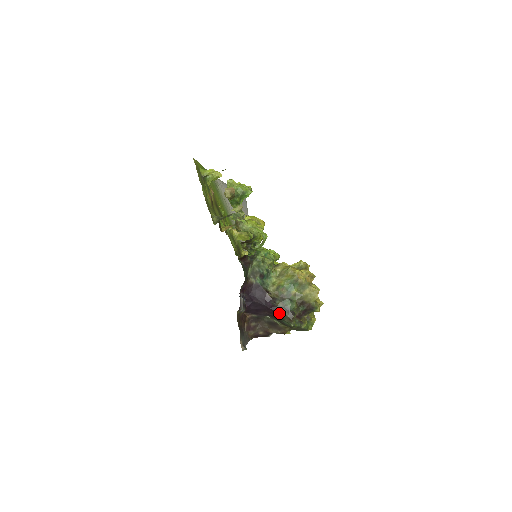
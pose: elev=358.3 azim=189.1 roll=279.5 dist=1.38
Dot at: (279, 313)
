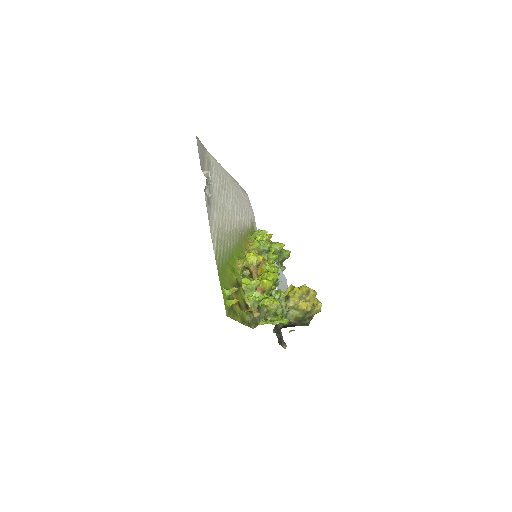
Dot at: occluded
